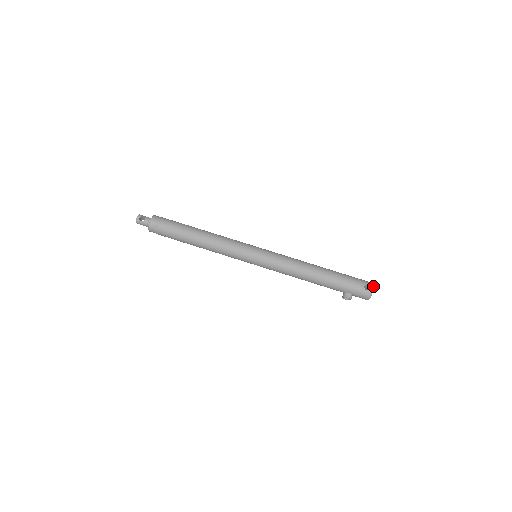
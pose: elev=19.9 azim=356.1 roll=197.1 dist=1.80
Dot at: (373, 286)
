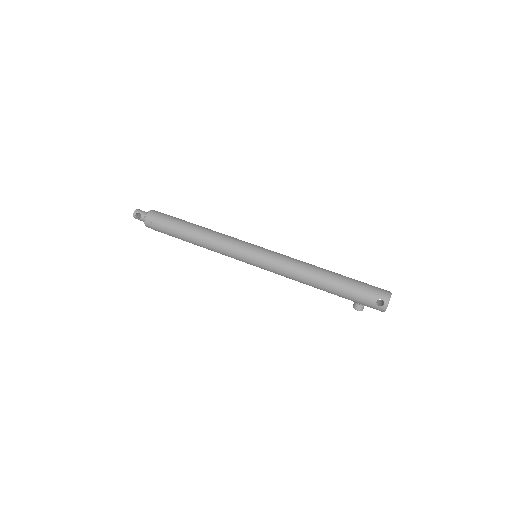
Dot at: (388, 301)
